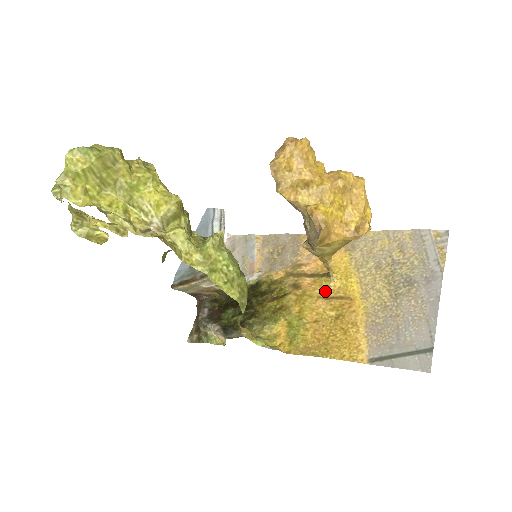
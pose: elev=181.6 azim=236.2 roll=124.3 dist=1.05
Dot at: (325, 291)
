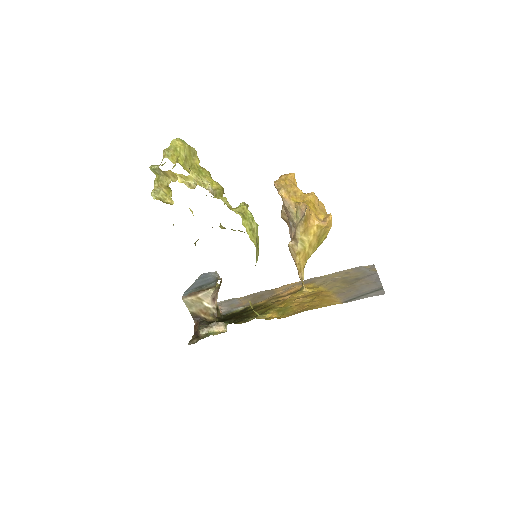
Dot at: (301, 296)
